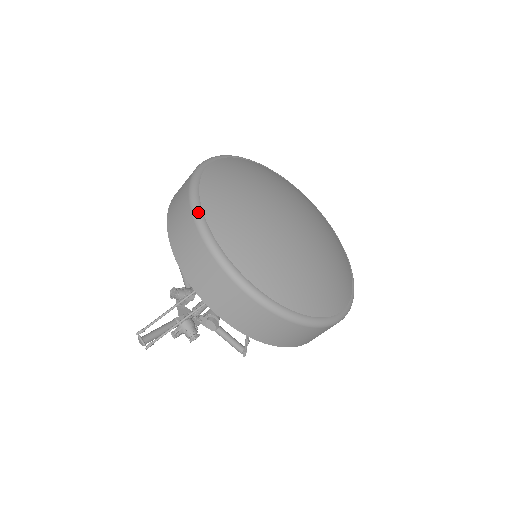
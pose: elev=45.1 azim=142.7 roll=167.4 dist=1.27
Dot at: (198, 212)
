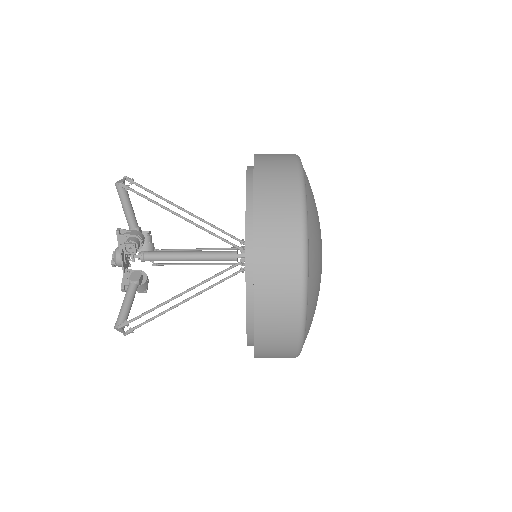
Dot at: occluded
